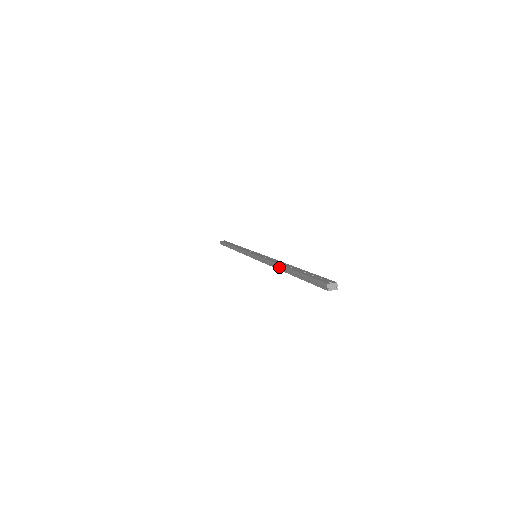
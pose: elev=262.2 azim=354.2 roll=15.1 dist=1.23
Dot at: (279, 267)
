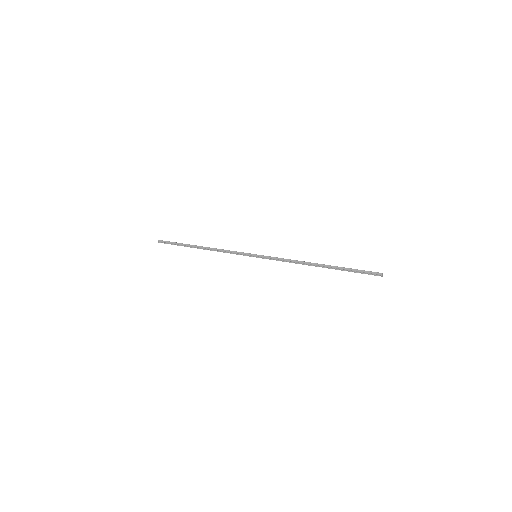
Dot at: (311, 264)
